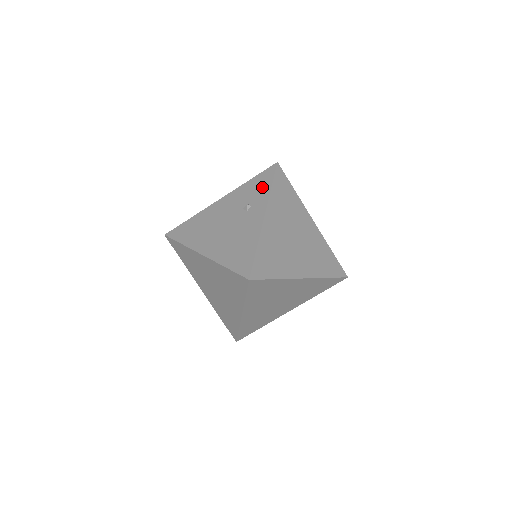
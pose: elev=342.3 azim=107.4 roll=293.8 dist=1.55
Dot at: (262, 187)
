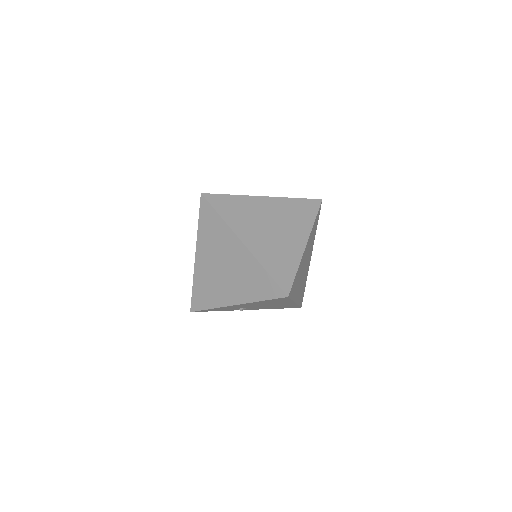
Dot at: occluded
